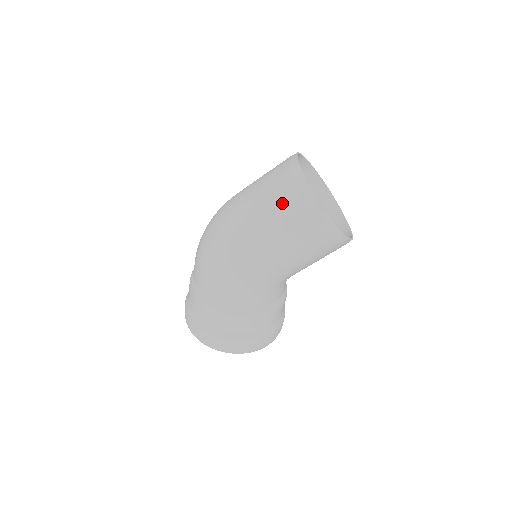
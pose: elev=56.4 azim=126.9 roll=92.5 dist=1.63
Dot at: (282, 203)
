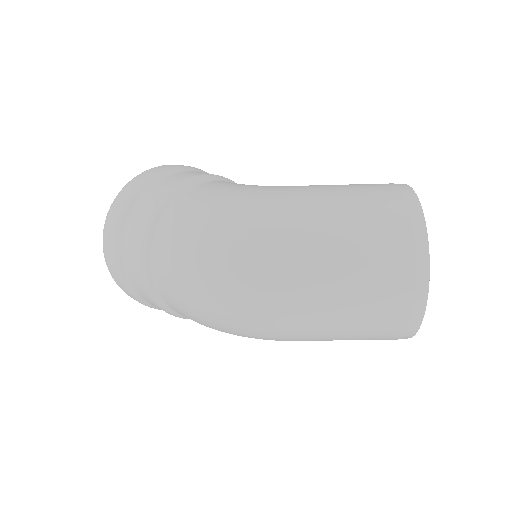
Dot at: (367, 337)
